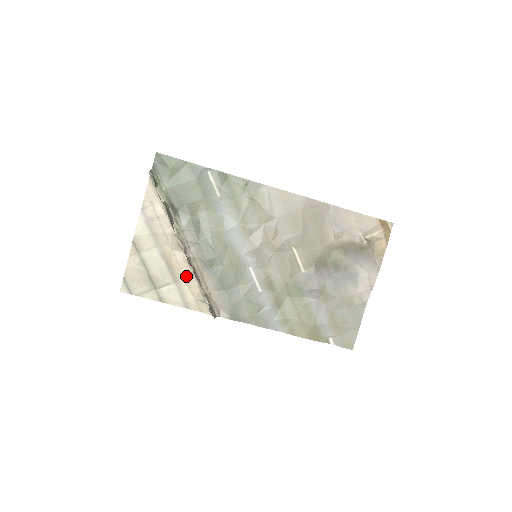
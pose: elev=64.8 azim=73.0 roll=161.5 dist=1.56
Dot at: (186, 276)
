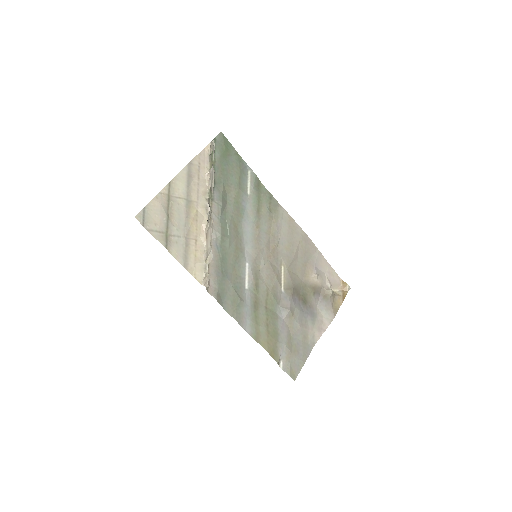
Dot at: (197, 239)
